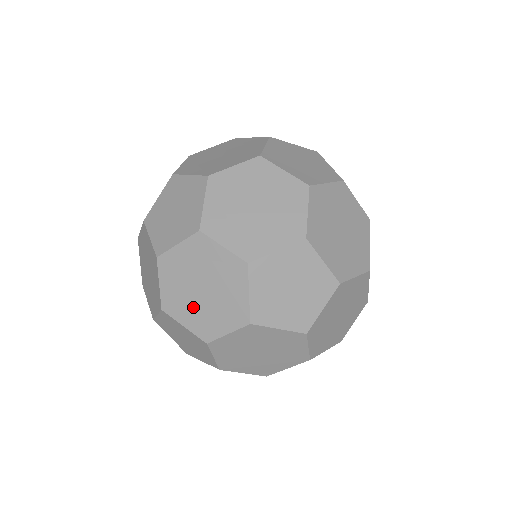
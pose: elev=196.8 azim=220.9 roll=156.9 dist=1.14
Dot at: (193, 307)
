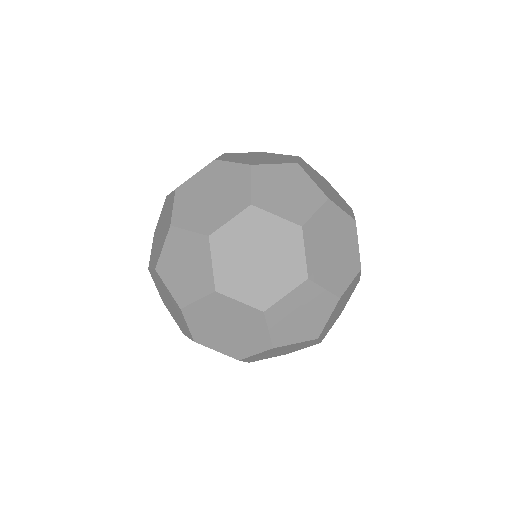
Dot at: (200, 212)
